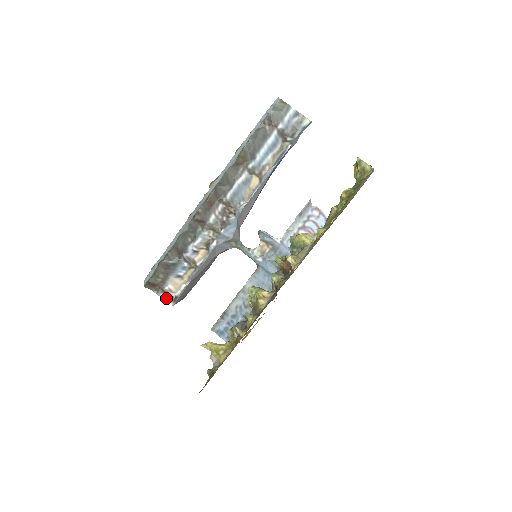
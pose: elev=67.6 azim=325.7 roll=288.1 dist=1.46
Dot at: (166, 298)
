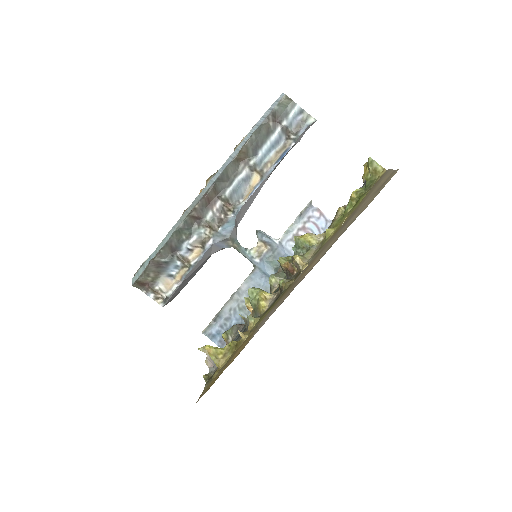
Dot at: (156, 298)
